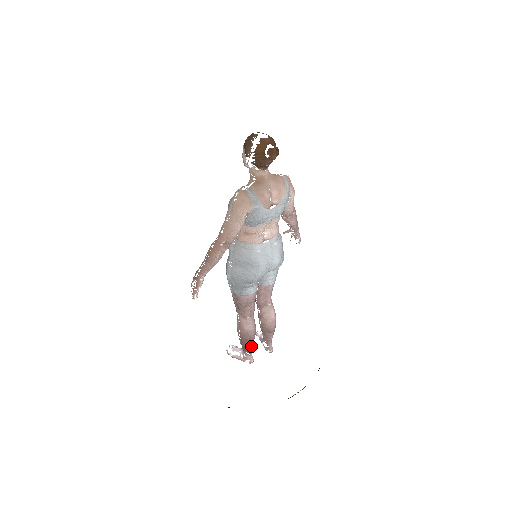
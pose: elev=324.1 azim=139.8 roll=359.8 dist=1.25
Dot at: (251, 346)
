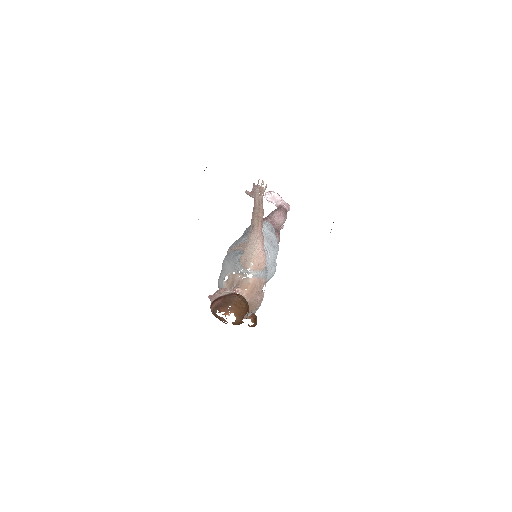
Dot at: occluded
